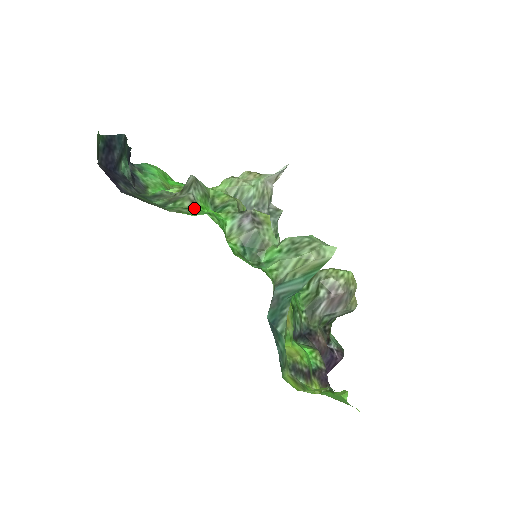
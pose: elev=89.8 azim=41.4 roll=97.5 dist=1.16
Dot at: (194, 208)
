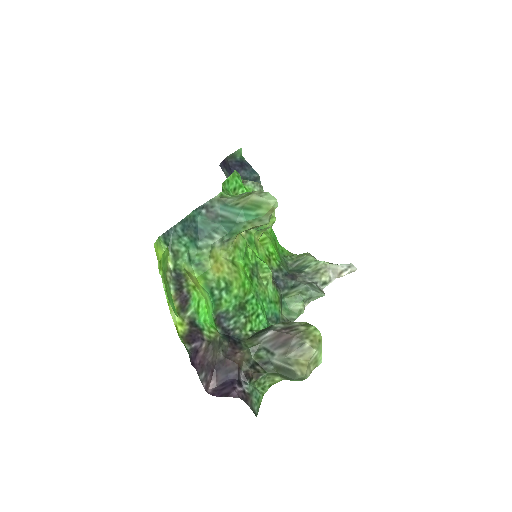
Dot at: occluded
